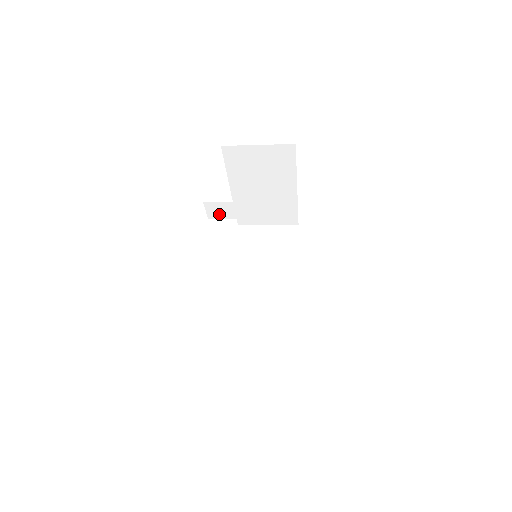
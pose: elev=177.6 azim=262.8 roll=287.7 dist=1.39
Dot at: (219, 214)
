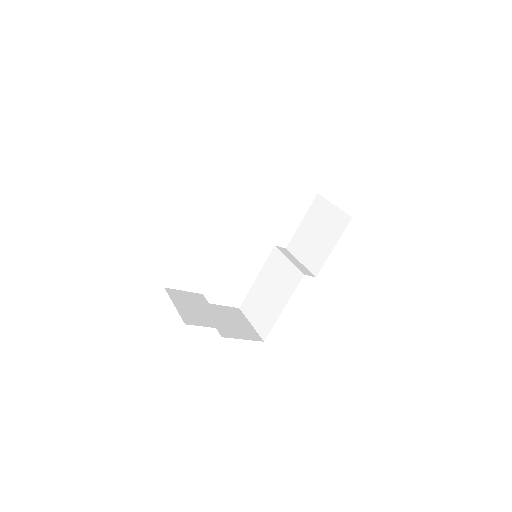
Dot at: occluded
